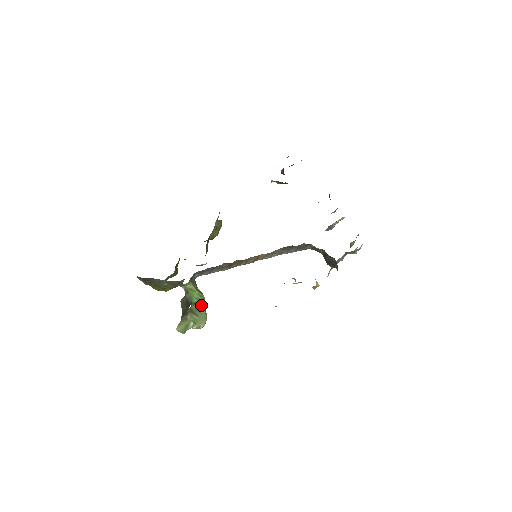
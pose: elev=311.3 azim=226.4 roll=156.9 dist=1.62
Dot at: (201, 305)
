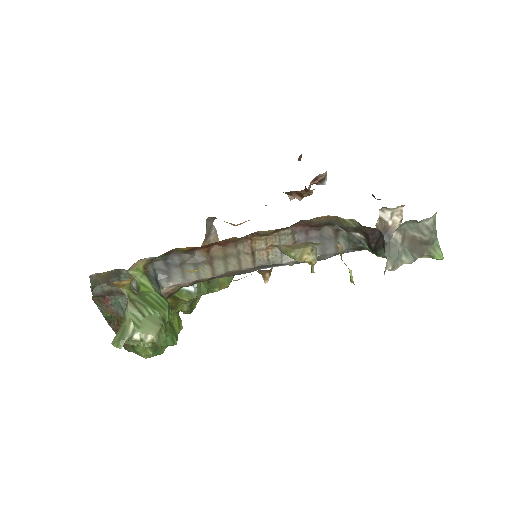
Dot at: (155, 306)
